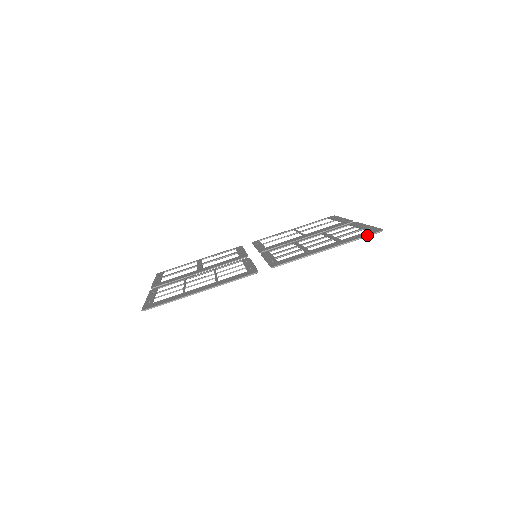
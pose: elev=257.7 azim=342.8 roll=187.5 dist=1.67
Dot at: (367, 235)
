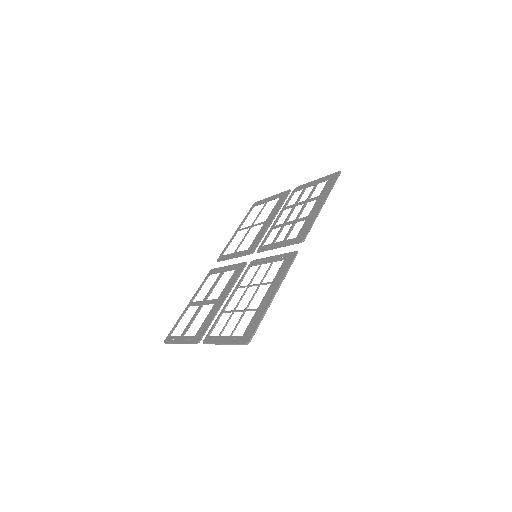
Dot at: (336, 180)
